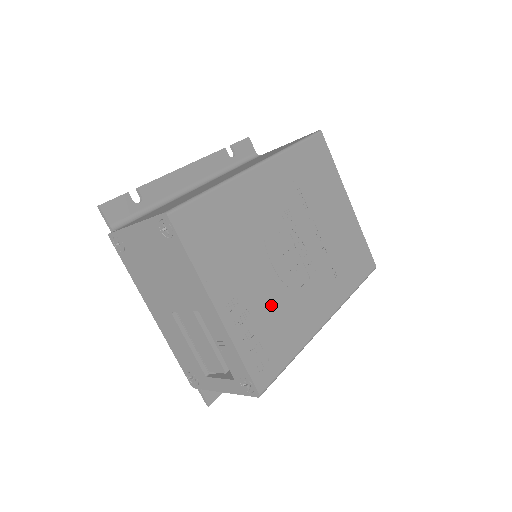
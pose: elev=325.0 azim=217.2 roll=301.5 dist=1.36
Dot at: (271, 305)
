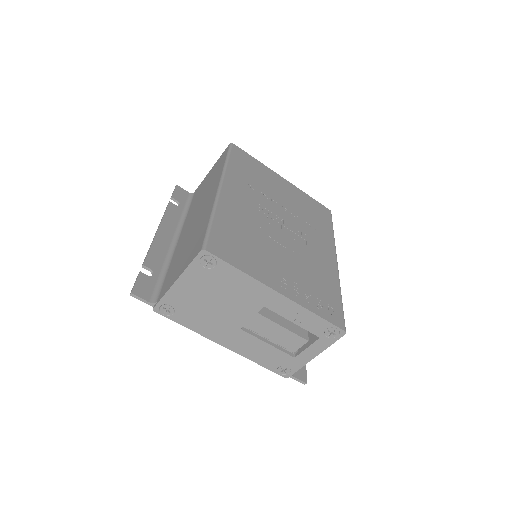
Dot at: (303, 271)
